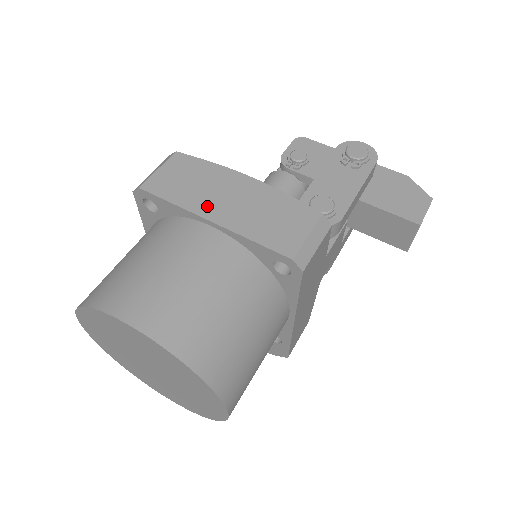
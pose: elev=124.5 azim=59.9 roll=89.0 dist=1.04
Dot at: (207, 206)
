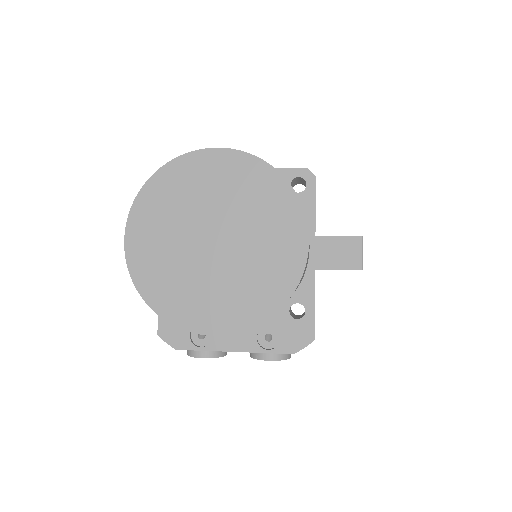
Dot at: occluded
